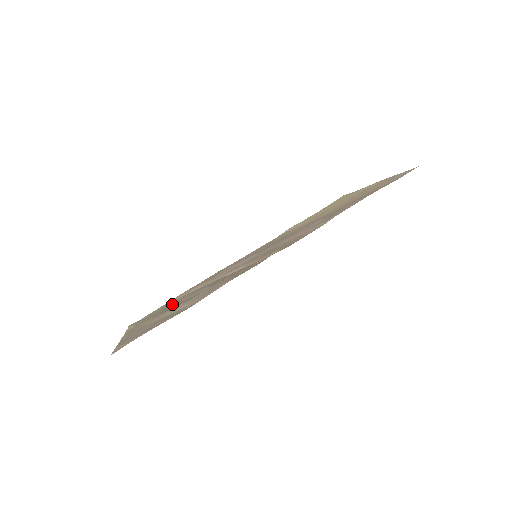
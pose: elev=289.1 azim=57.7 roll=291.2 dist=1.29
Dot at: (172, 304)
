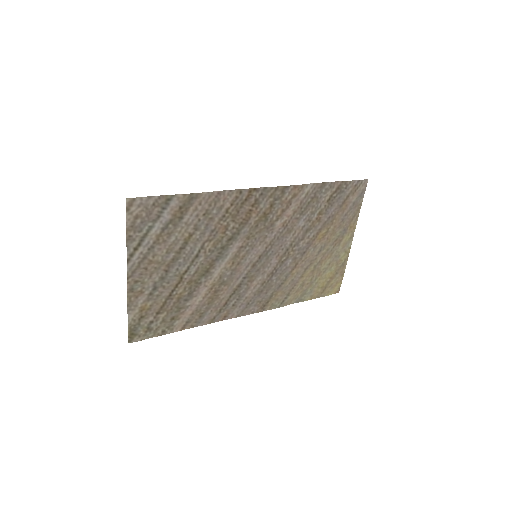
Dot at: (177, 298)
